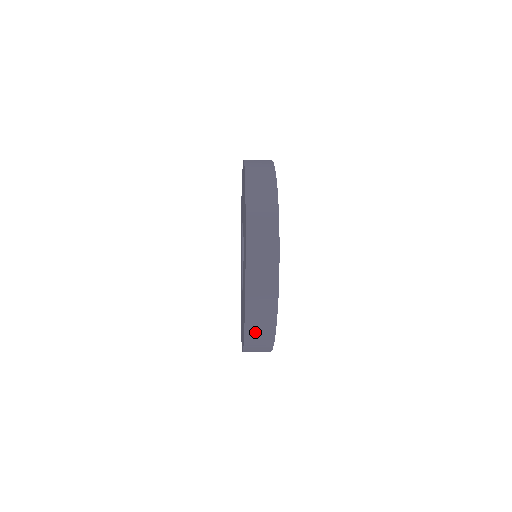
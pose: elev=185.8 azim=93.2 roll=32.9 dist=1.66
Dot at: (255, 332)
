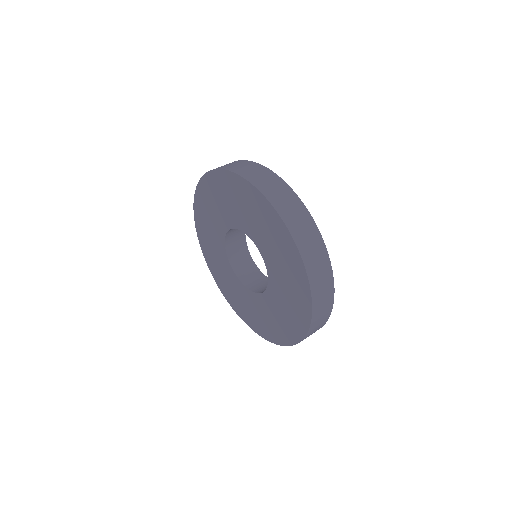
Dot at: occluded
